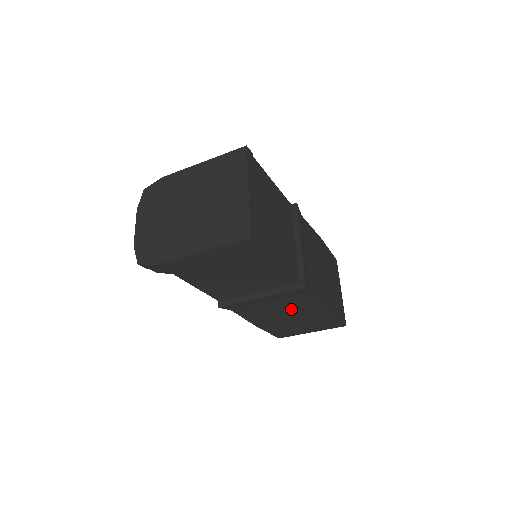
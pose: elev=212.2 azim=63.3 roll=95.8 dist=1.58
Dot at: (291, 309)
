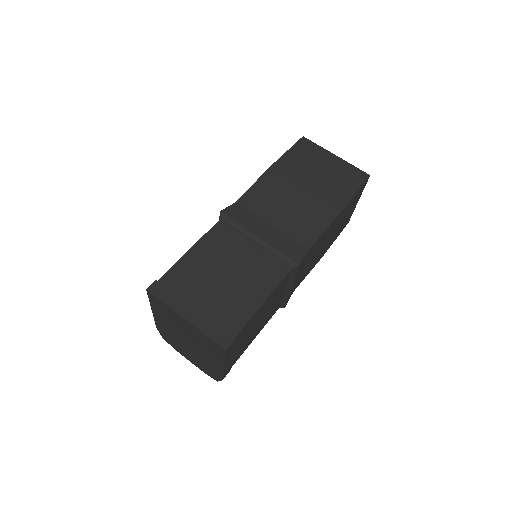
Dot at: (319, 247)
